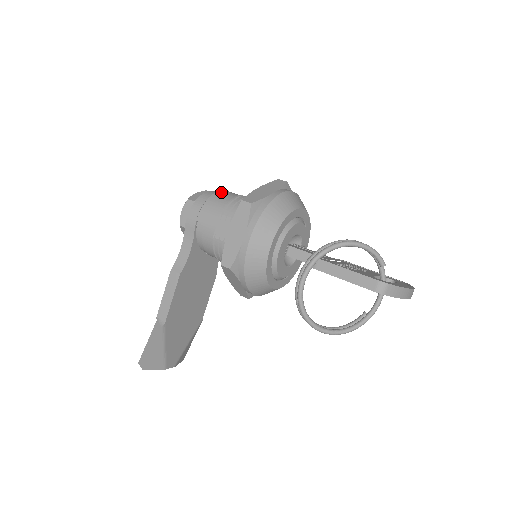
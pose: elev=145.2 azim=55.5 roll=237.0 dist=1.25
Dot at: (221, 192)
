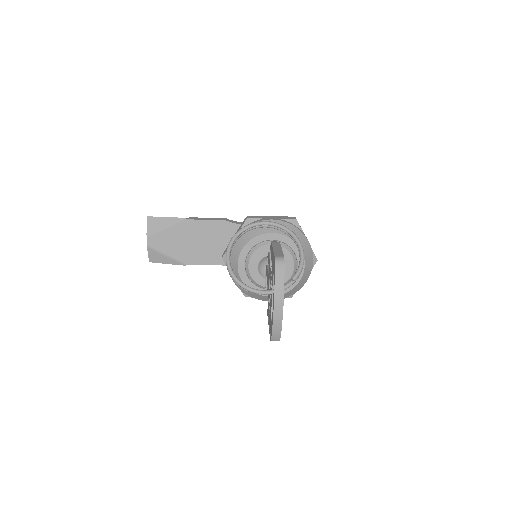
Dot at: occluded
